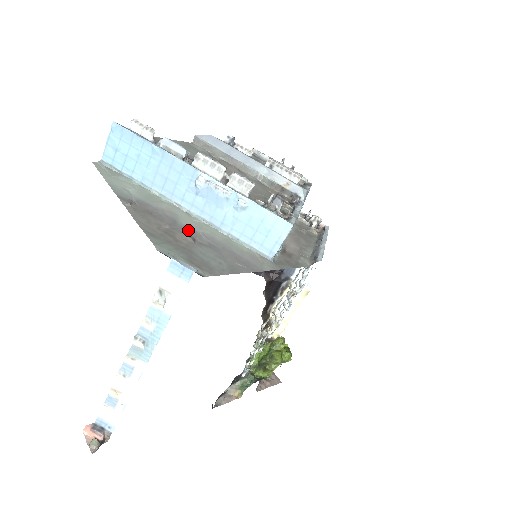
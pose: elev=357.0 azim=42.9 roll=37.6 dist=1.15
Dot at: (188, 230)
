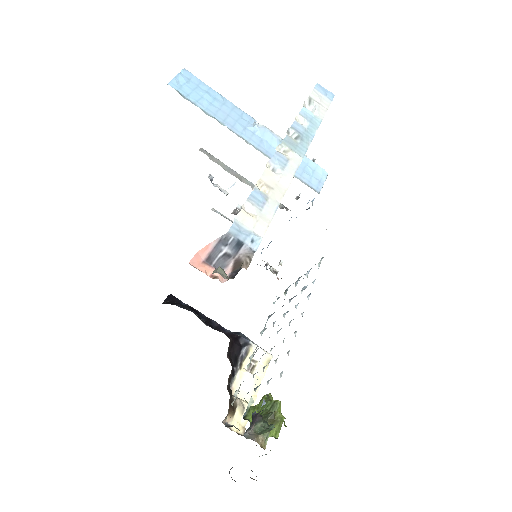
Dot at: occluded
